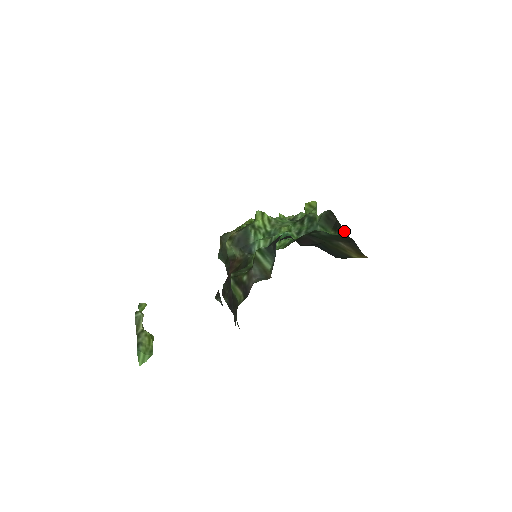
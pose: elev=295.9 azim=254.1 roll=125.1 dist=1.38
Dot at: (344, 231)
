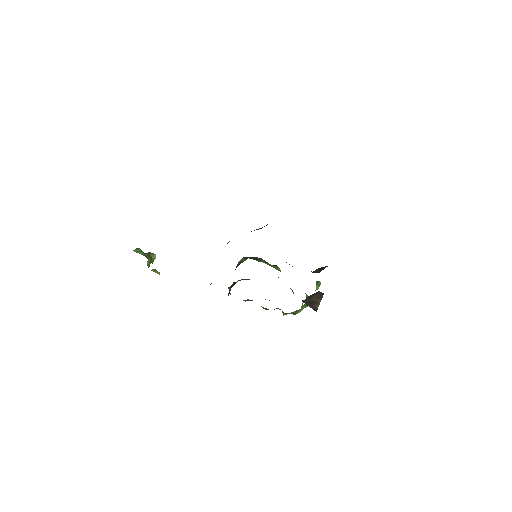
Dot at: occluded
